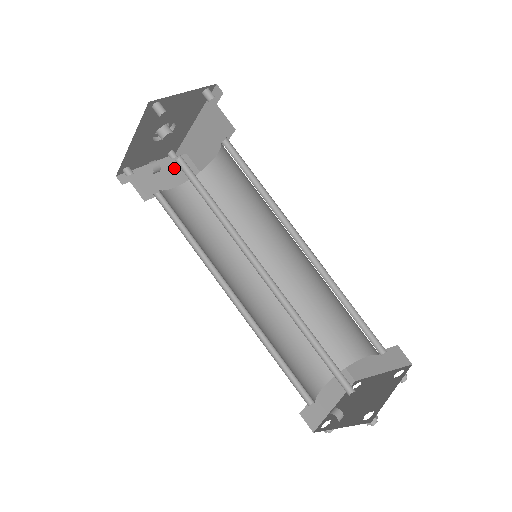
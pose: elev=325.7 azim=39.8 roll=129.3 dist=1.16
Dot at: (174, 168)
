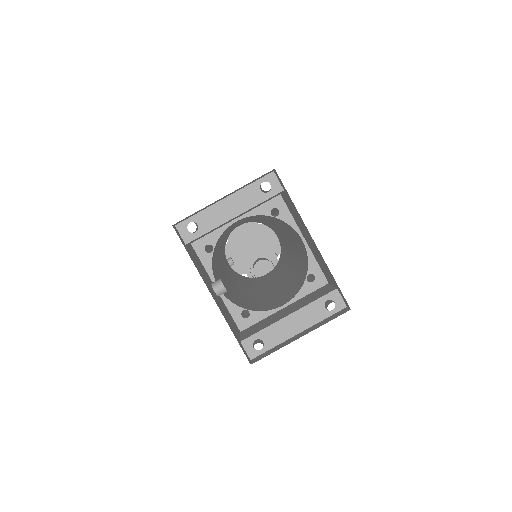
Dot at: occluded
